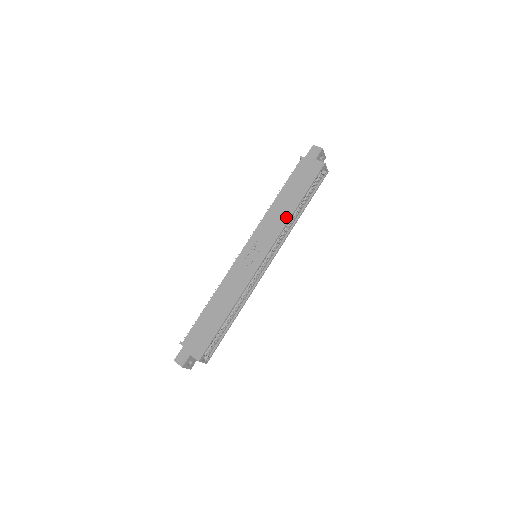
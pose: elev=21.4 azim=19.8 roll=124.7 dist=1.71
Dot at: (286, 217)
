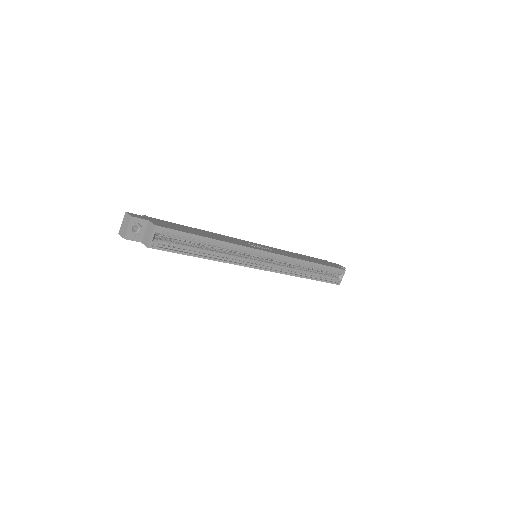
Dot at: (301, 258)
